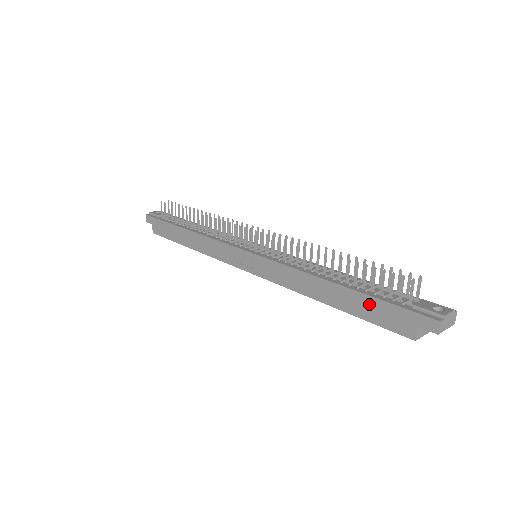
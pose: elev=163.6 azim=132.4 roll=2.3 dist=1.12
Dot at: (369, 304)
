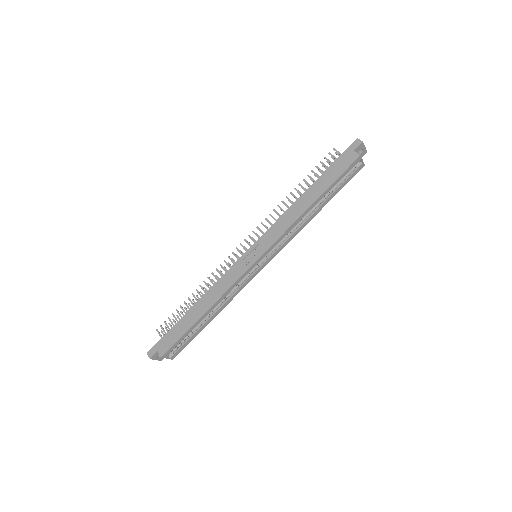
Dot at: (329, 173)
